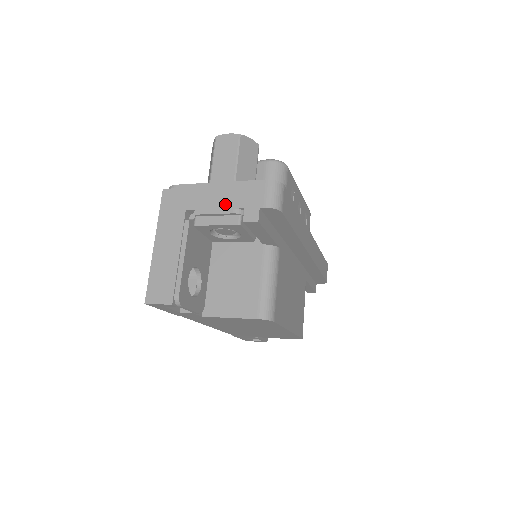
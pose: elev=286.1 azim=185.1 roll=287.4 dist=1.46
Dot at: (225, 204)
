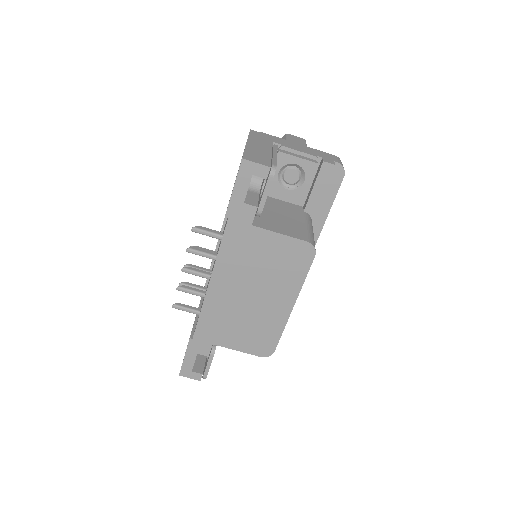
Dot at: (306, 151)
